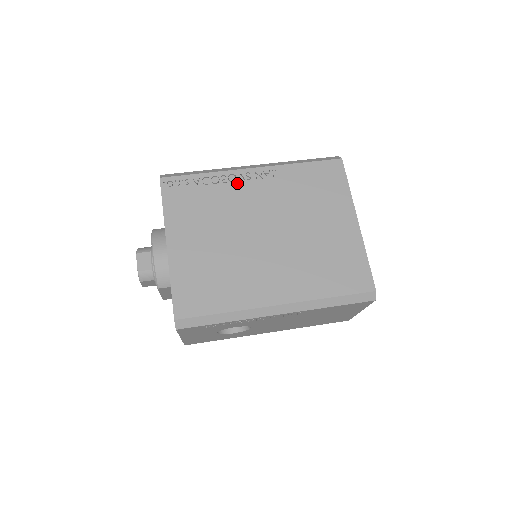
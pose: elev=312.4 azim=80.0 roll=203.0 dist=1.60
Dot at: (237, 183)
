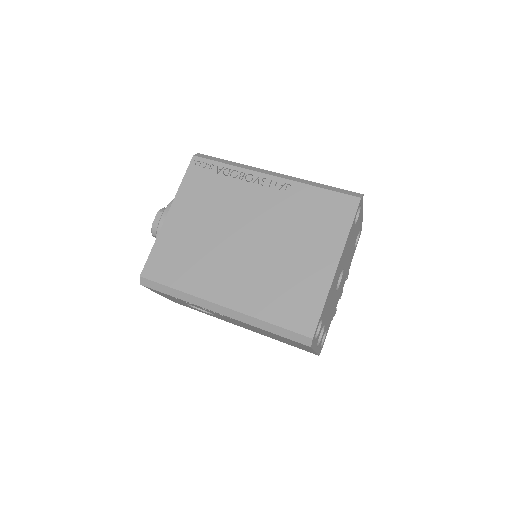
Dot at: (250, 184)
